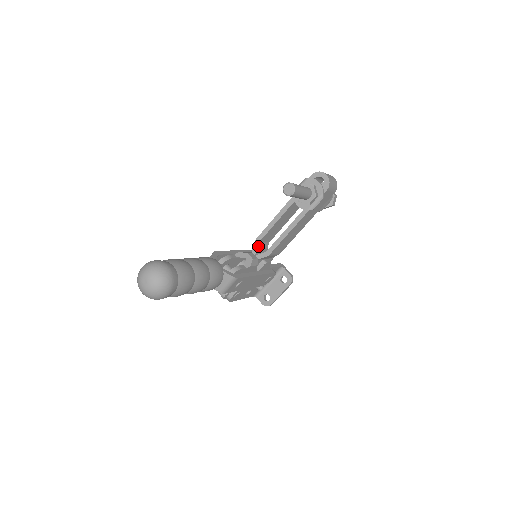
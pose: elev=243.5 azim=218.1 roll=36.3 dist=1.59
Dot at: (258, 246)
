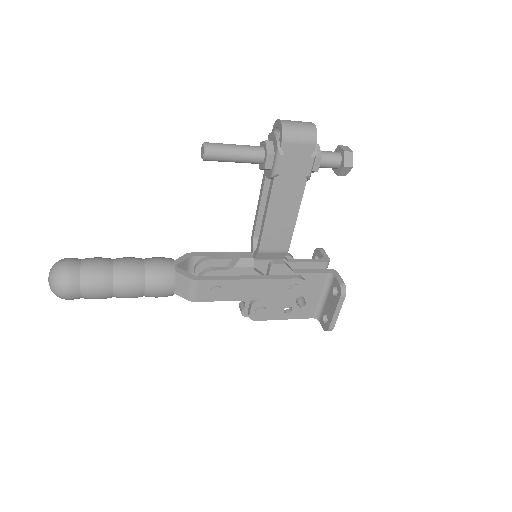
Dot at: (255, 242)
